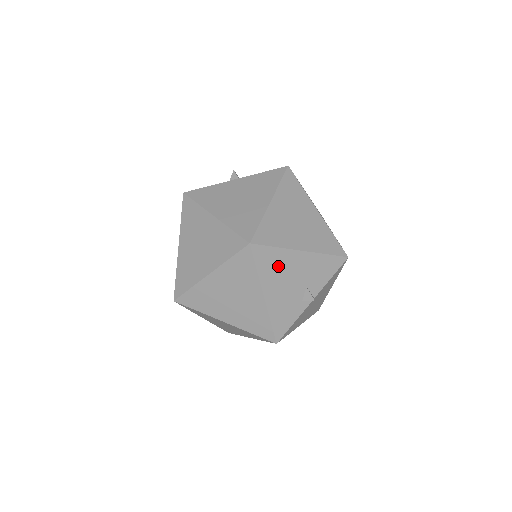
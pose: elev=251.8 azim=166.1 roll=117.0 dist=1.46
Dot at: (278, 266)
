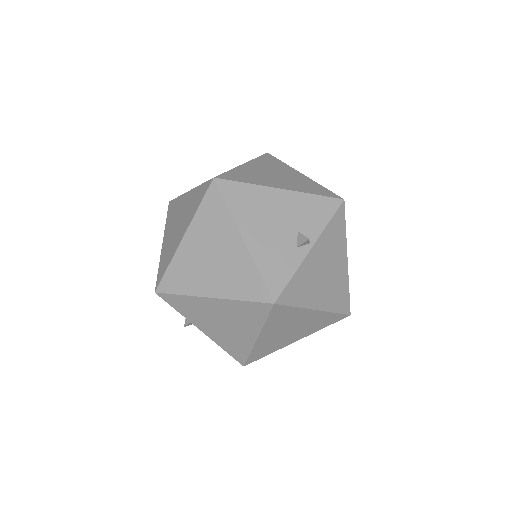
Dot at: (254, 204)
